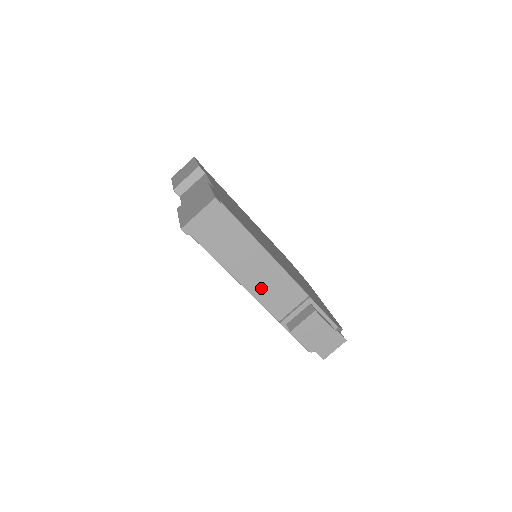
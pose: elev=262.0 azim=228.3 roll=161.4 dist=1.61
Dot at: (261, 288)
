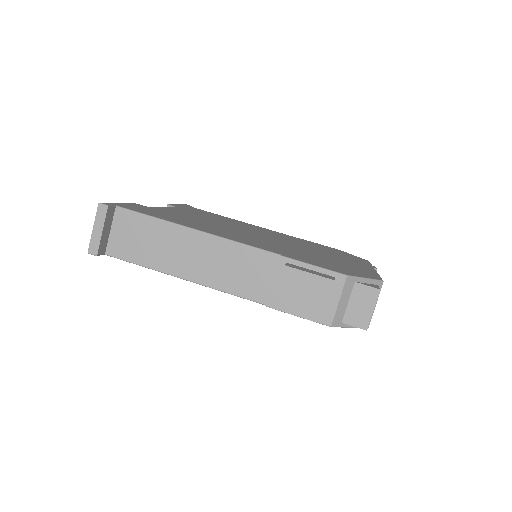
Dot at: (217, 275)
